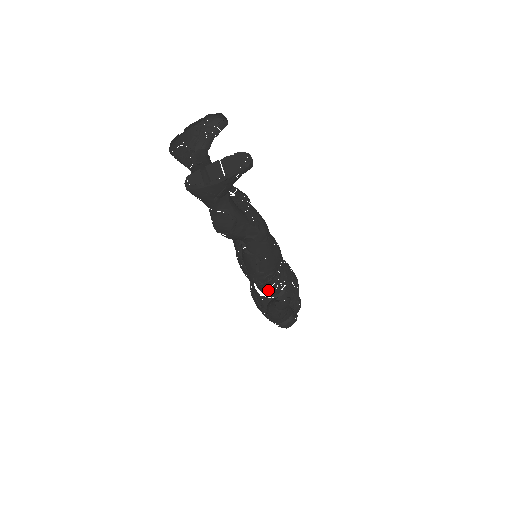
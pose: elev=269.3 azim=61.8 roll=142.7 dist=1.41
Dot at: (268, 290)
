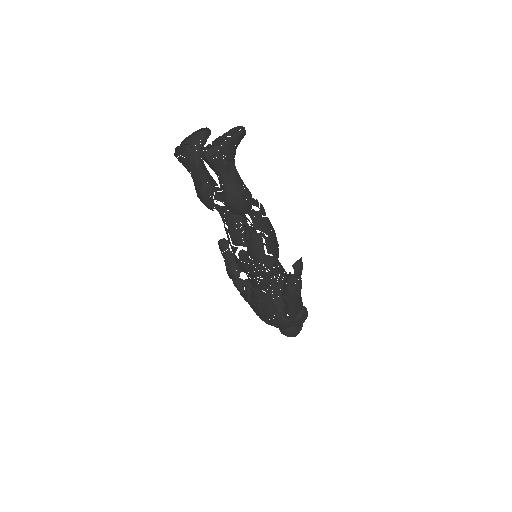
Dot at: (276, 284)
